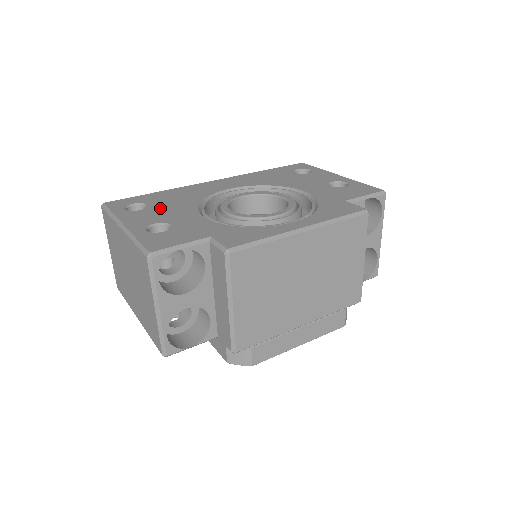
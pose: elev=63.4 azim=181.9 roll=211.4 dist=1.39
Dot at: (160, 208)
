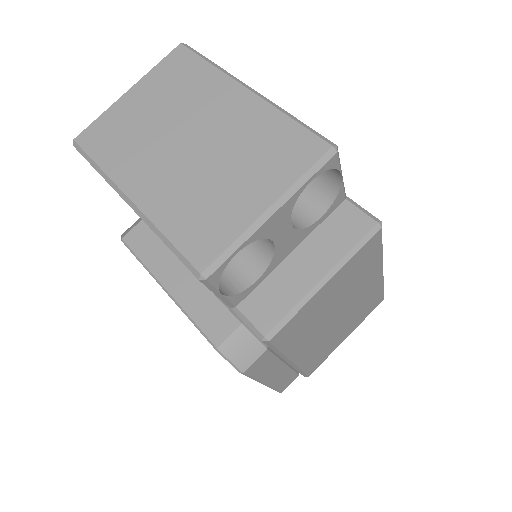
Dot at: occluded
